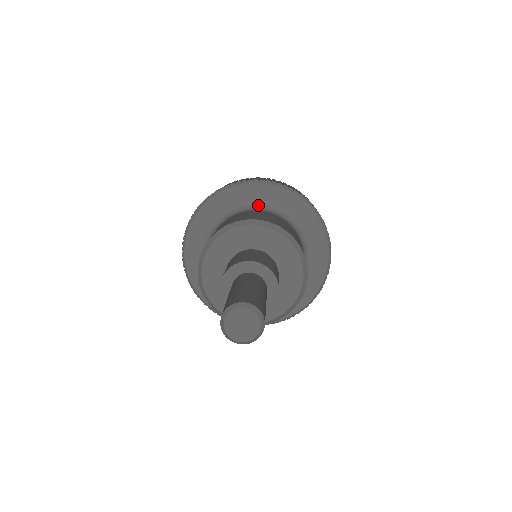
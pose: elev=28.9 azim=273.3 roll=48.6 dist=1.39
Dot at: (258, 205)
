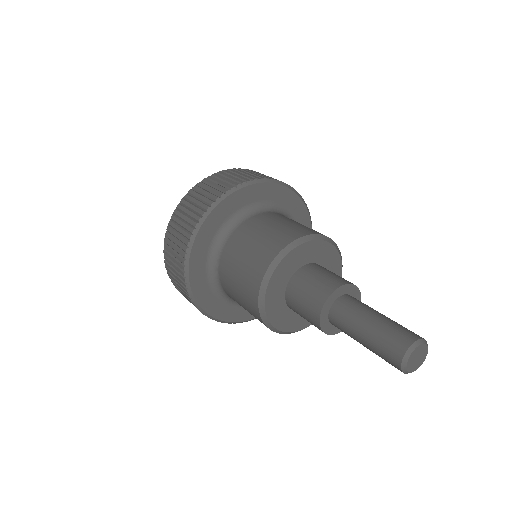
Dot at: (272, 206)
